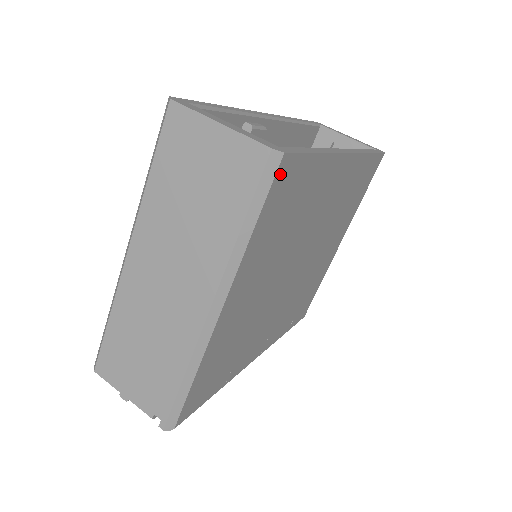
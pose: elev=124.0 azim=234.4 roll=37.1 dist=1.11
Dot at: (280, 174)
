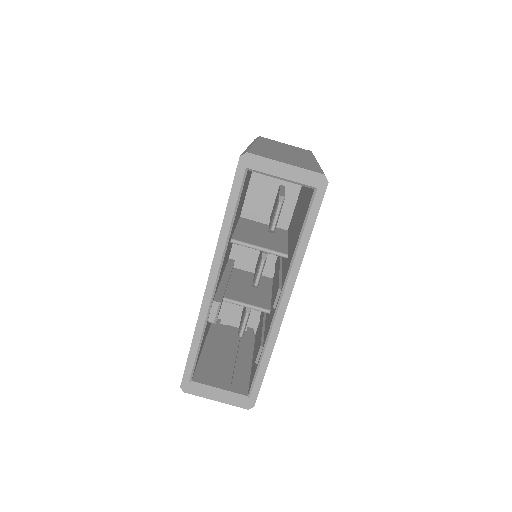
Dot at: occluded
